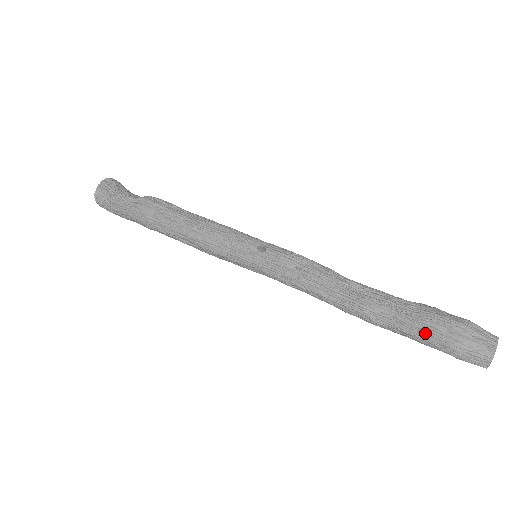
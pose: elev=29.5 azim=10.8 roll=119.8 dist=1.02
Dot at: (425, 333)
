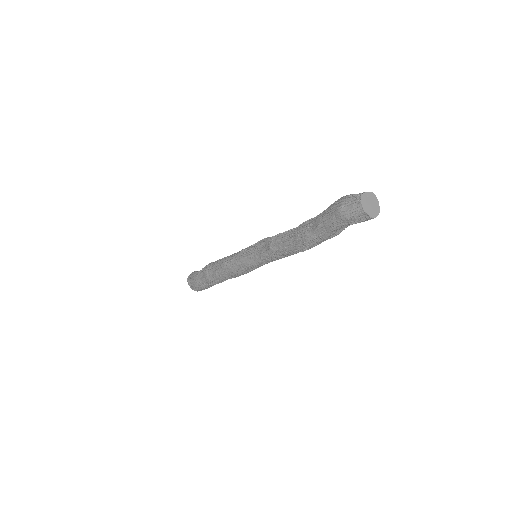
Dot at: (324, 215)
